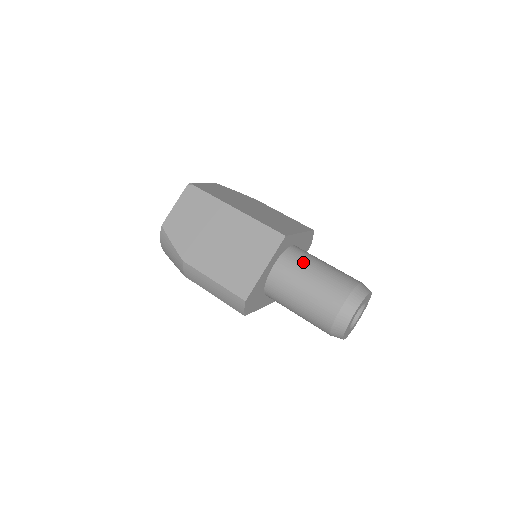
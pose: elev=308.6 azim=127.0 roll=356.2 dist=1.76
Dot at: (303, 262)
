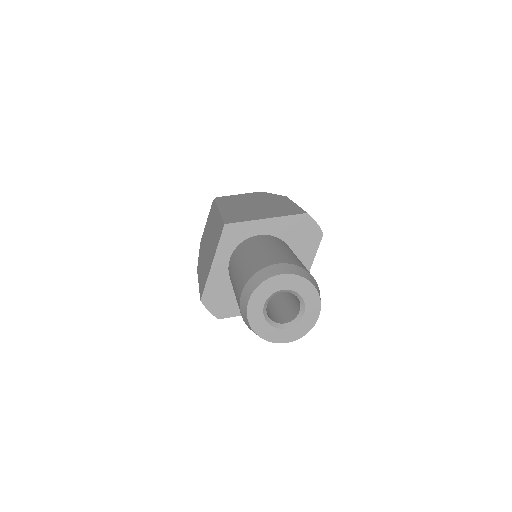
Dot at: (245, 250)
